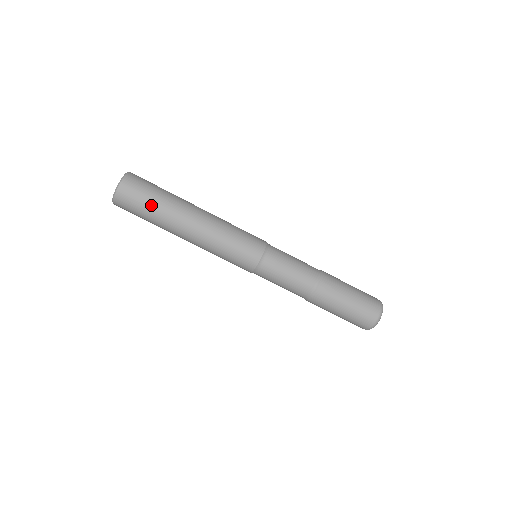
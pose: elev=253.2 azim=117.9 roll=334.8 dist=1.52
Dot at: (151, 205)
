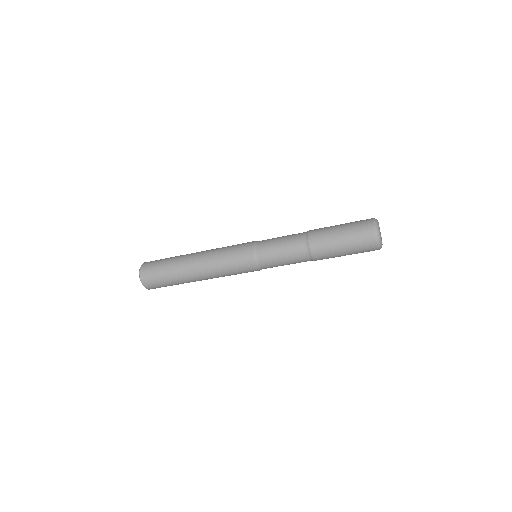
Dot at: occluded
